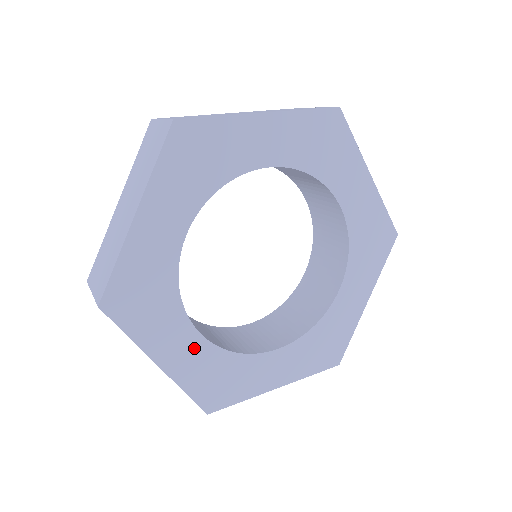
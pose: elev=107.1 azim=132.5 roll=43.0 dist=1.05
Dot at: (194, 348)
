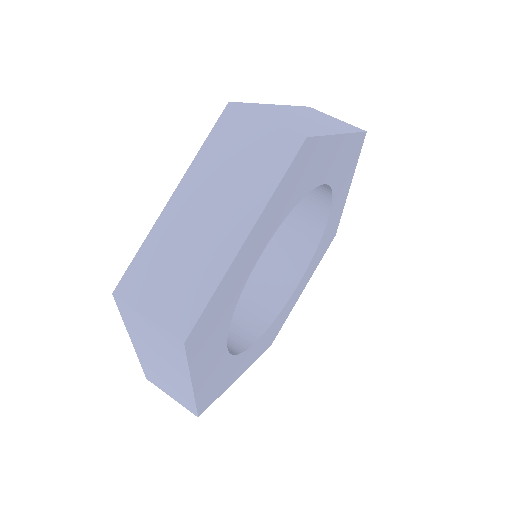
Dot at: (218, 360)
